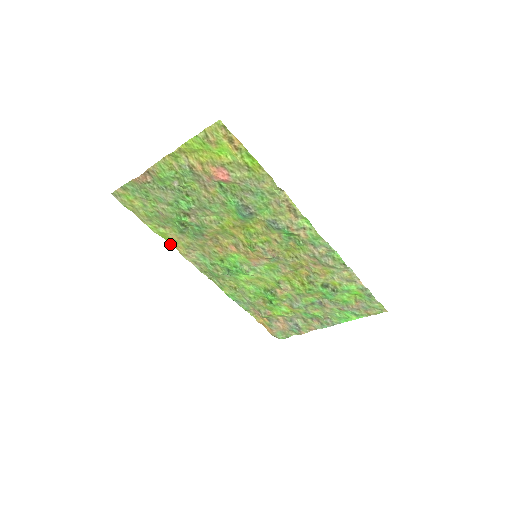
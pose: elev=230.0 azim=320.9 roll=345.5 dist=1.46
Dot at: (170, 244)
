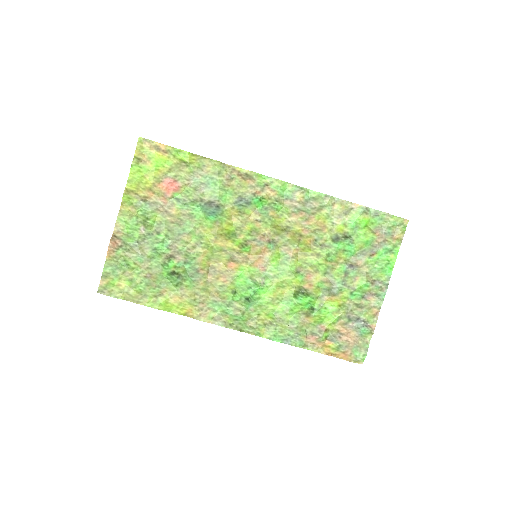
Dot at: occluded
